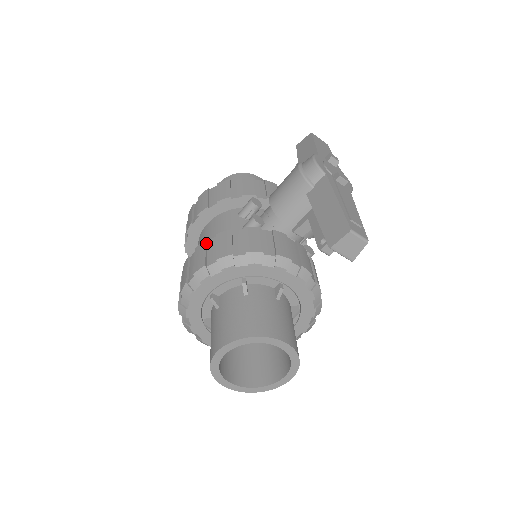
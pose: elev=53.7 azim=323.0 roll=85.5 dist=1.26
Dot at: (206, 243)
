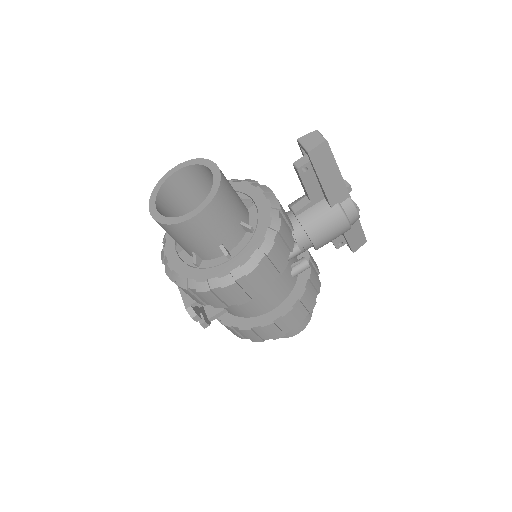
Dot at: occluded
